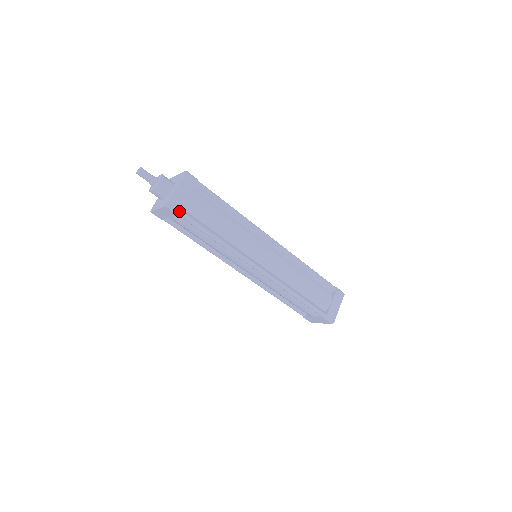
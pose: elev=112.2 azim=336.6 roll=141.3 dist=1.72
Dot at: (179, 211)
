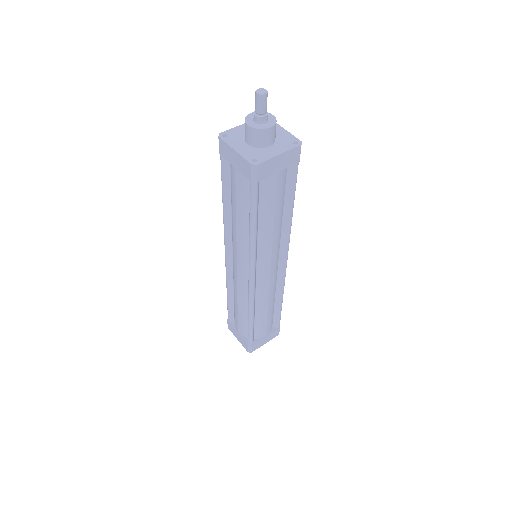
Dot at: (257, 180)
